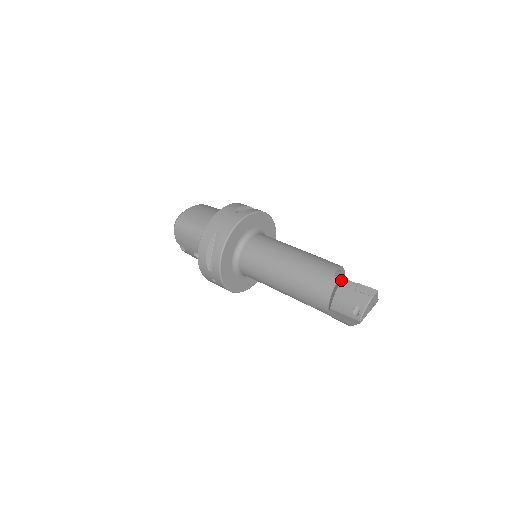
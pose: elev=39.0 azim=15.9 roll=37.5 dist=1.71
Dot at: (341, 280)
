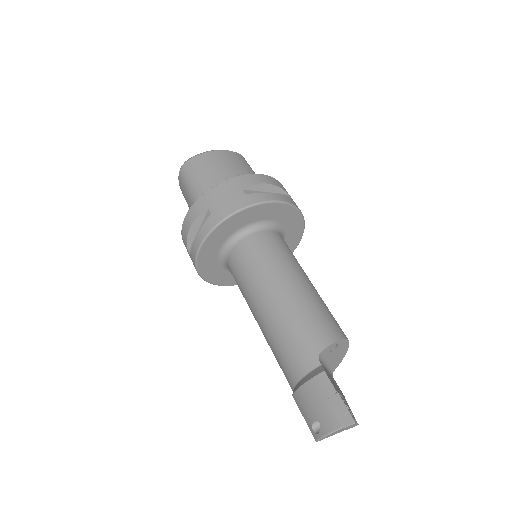
Dot at: (320, 370)
